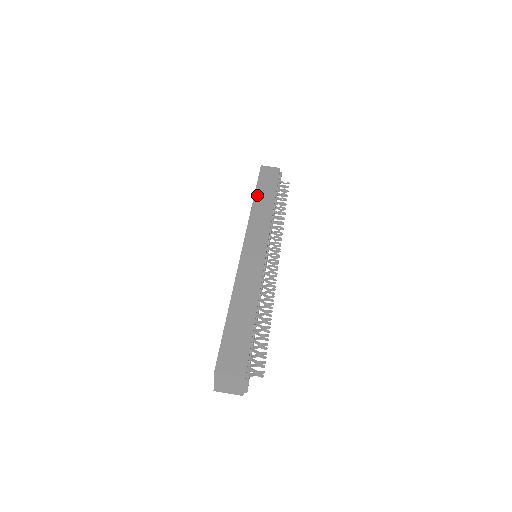
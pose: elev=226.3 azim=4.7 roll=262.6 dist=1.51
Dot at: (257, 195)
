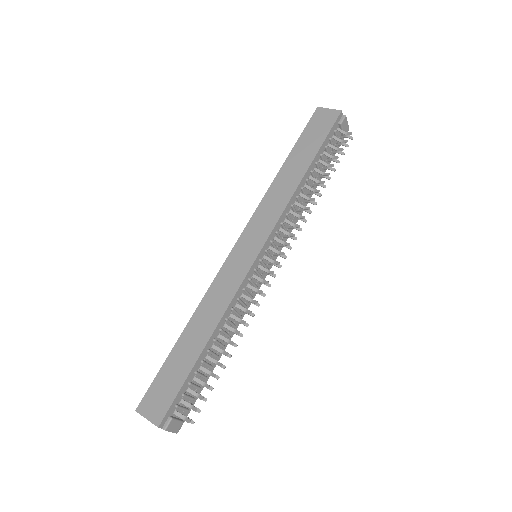
Dot at: (287, 162)
